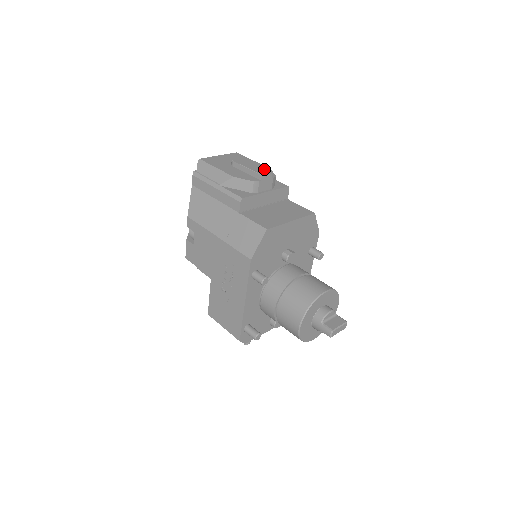
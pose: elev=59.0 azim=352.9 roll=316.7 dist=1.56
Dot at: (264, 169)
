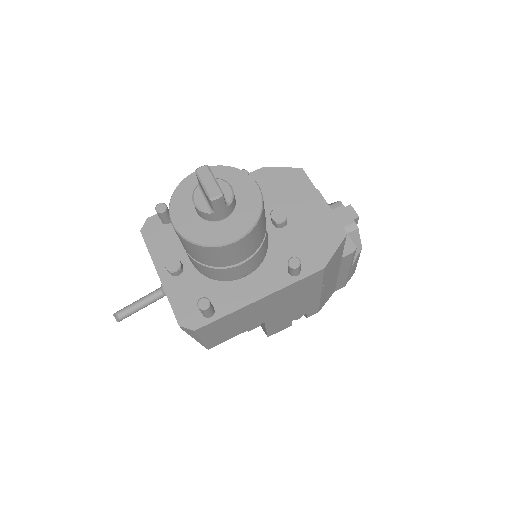
Dot at: occluded
